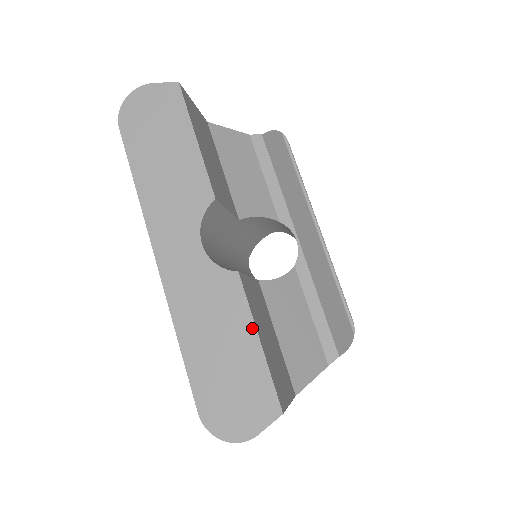
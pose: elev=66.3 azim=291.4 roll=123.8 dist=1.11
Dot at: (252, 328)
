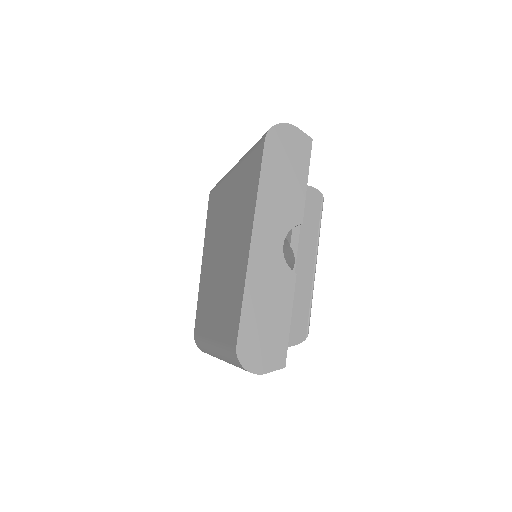
Dot at: (290, 311)
